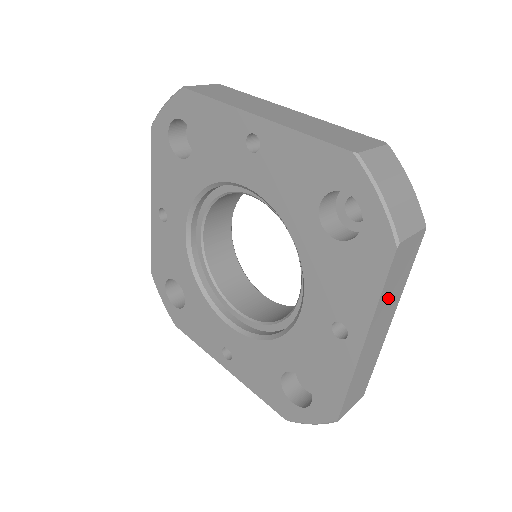
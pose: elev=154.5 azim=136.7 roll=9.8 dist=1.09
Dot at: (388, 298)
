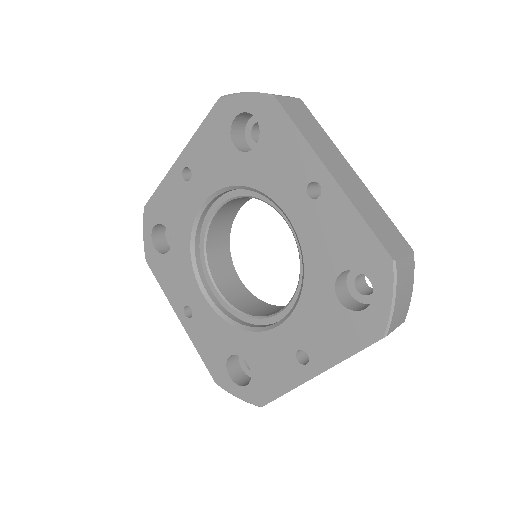
Dot at: occluded
